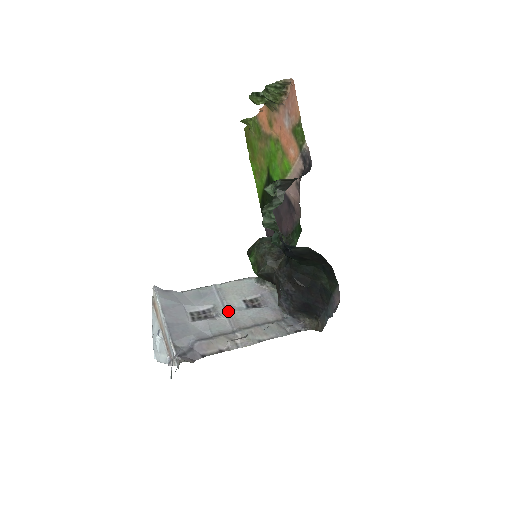
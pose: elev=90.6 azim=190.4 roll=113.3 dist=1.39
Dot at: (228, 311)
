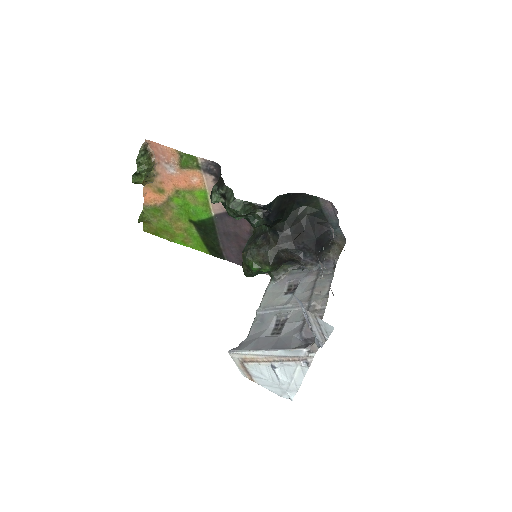
Dot at: (288, 306)
